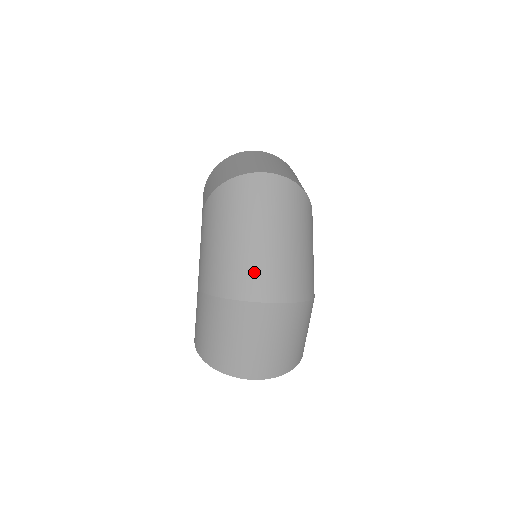
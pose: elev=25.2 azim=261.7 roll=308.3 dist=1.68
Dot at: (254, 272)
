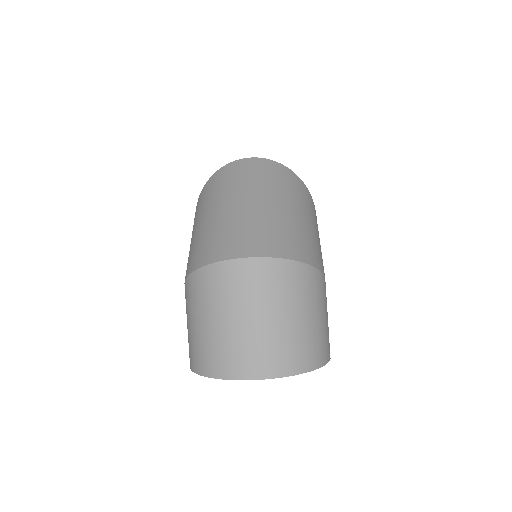
Dot at: (234, 233)
